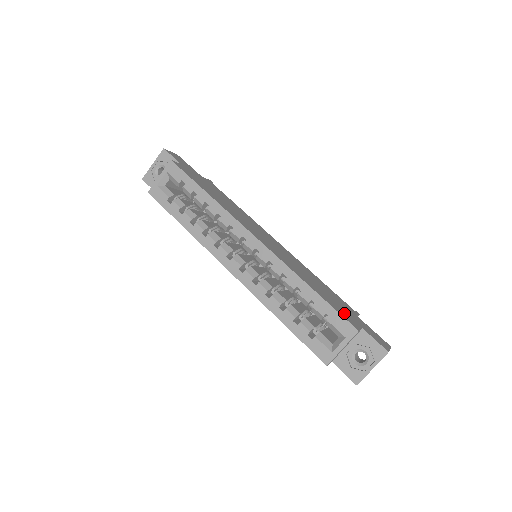
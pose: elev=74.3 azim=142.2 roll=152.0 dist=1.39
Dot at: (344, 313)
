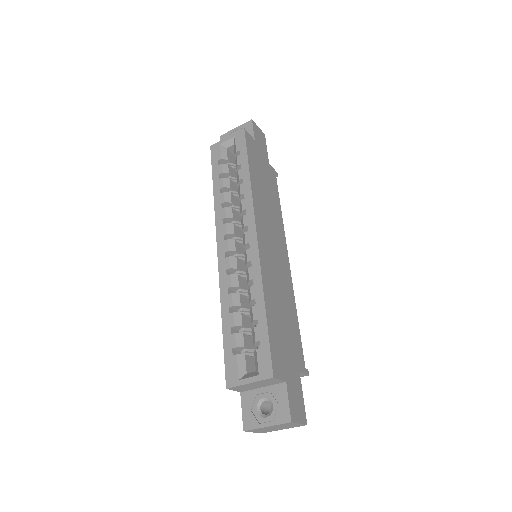
Dot at: (279, 354)
